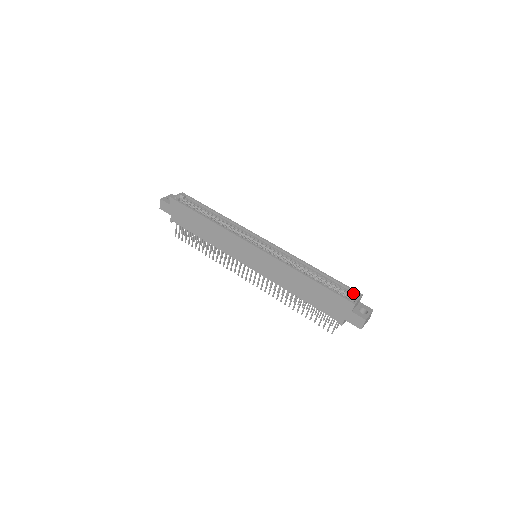
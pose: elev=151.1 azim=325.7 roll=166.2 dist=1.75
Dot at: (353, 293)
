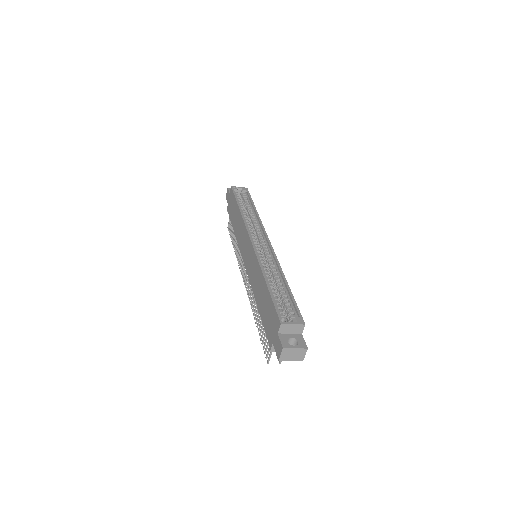
Dot at: (295, 317)
